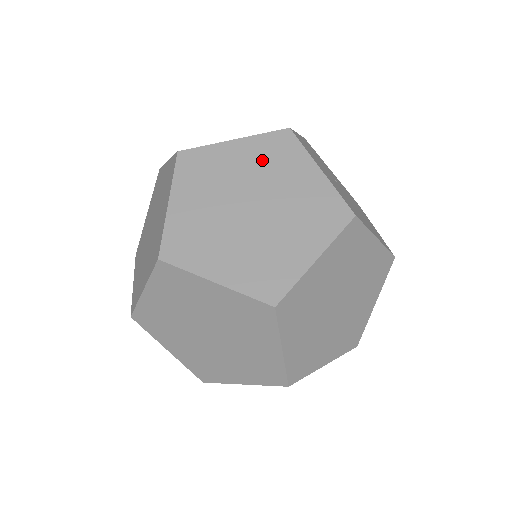
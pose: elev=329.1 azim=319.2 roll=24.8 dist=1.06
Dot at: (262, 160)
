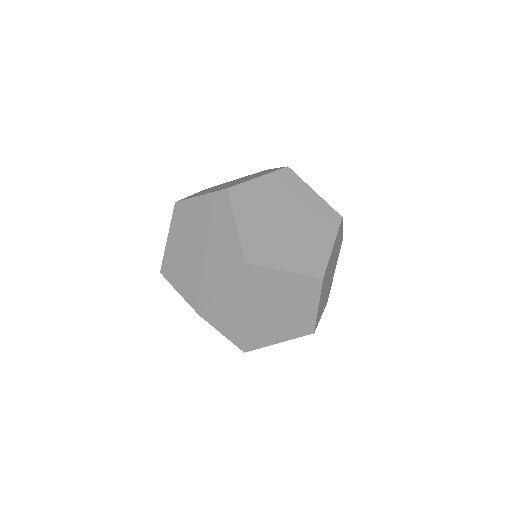
Dot at: (281, 189)
